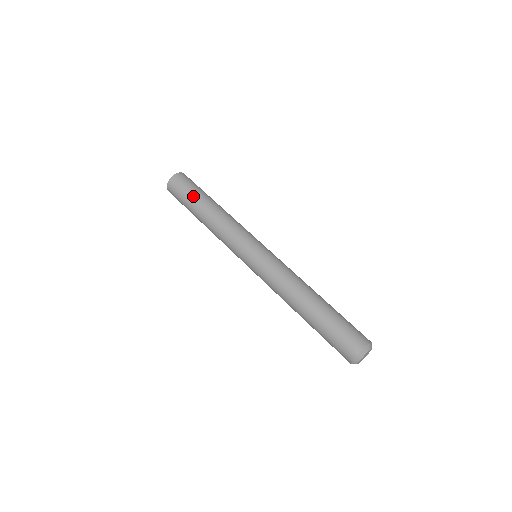
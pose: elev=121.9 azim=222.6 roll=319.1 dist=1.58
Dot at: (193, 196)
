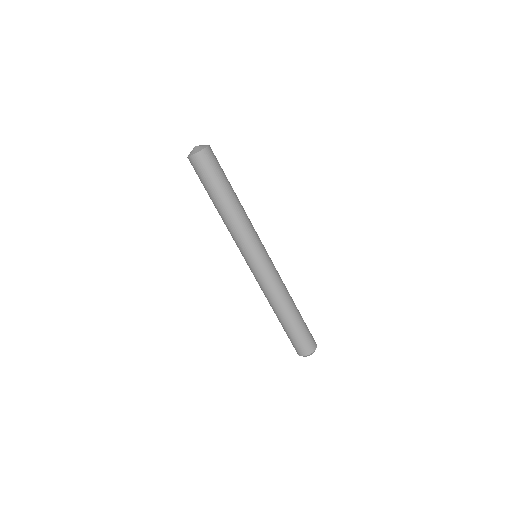
Dot at: (206, 189)
